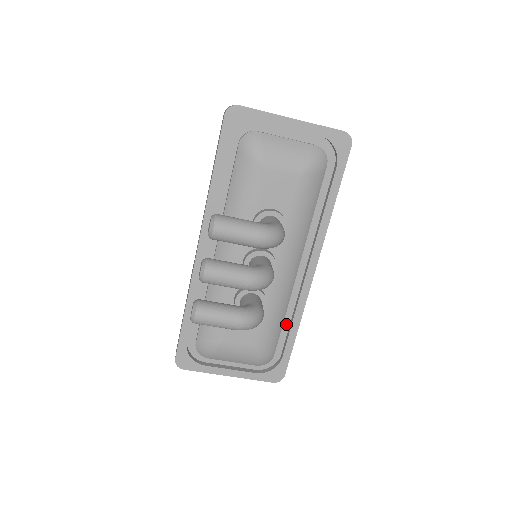
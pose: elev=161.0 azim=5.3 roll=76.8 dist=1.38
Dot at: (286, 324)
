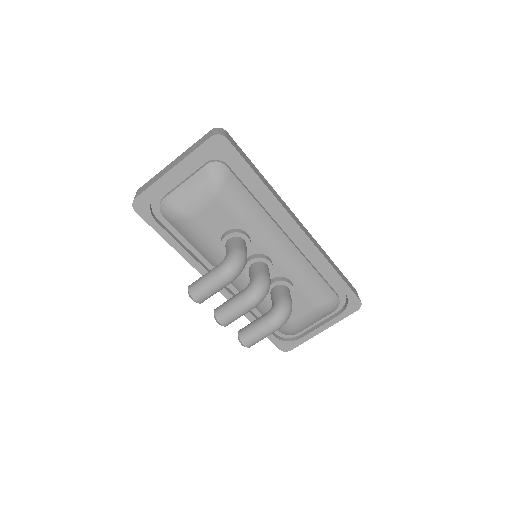
Dot at: (324, 272)
